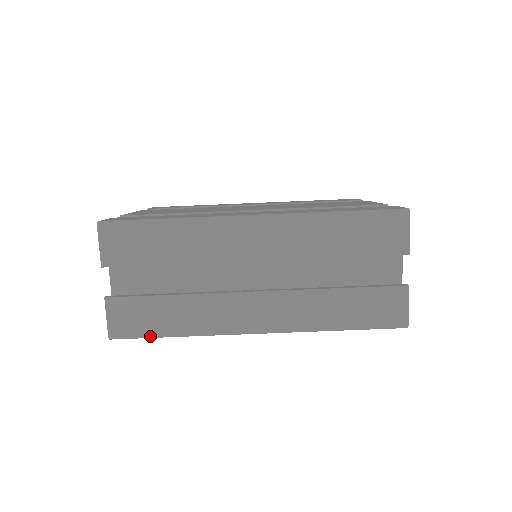
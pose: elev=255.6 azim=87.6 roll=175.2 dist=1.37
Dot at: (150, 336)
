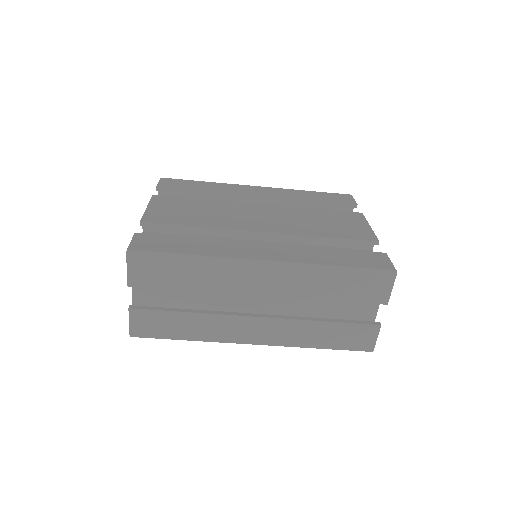
Dot at: (165, 338)
